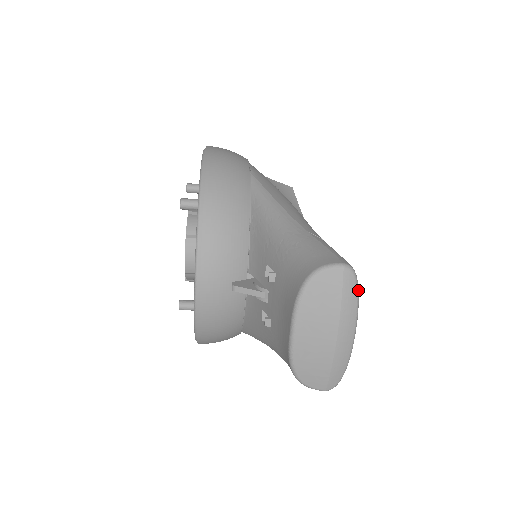
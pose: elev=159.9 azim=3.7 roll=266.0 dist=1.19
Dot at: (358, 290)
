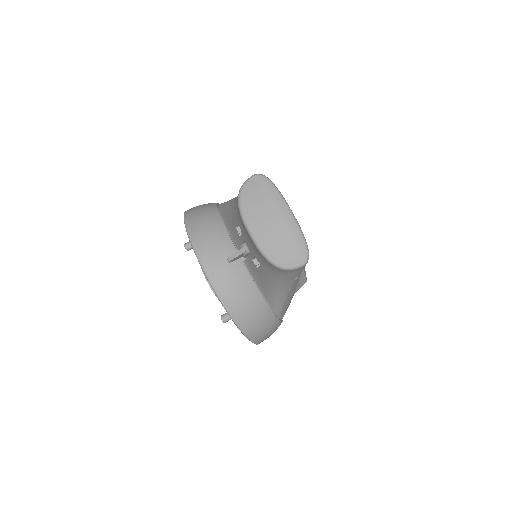
Dot at: (273, 184)
